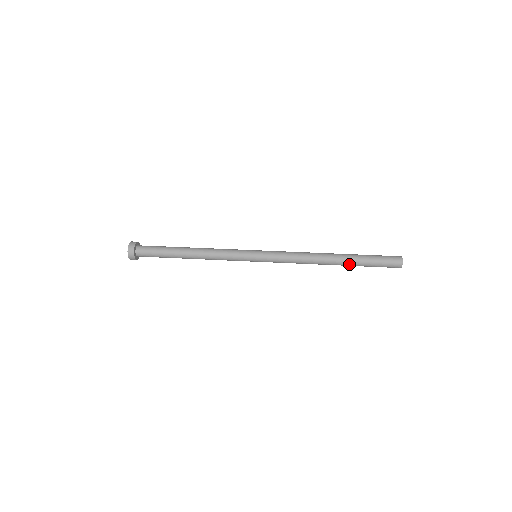
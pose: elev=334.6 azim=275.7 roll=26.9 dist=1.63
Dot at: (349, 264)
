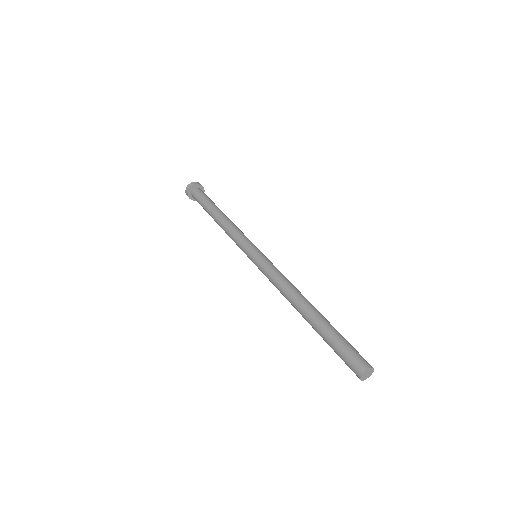
Dot at: (315, 326)
